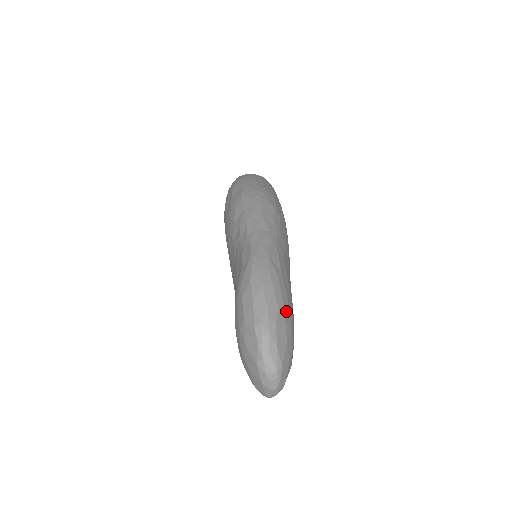
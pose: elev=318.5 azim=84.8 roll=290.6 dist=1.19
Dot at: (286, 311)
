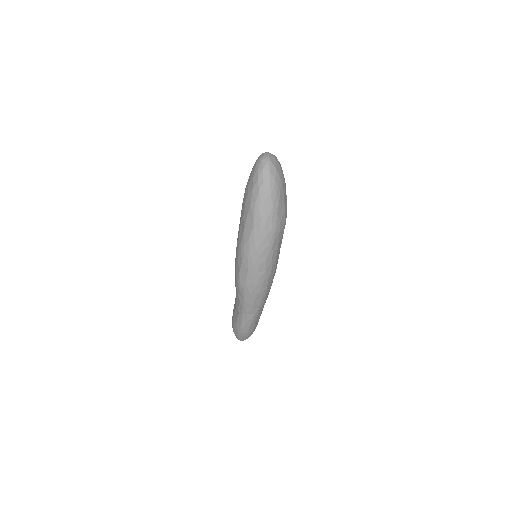
Dot at: occluded
